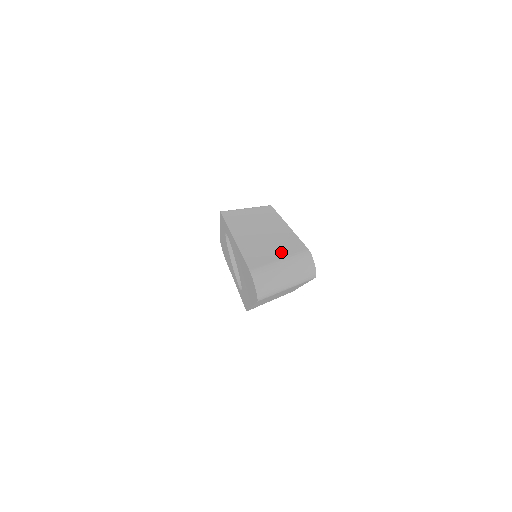
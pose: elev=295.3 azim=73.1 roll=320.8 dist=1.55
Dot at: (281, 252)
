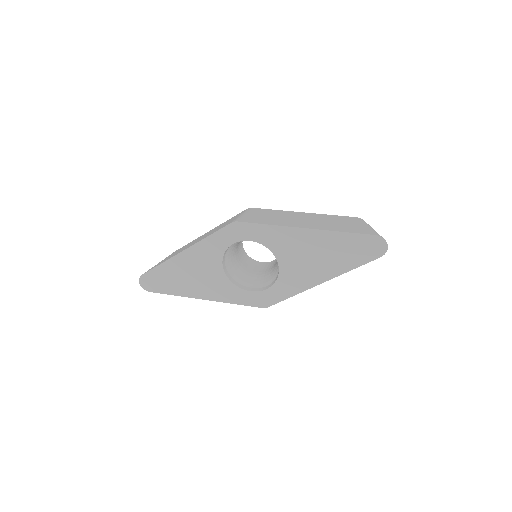
Dot at: (354, 223)
